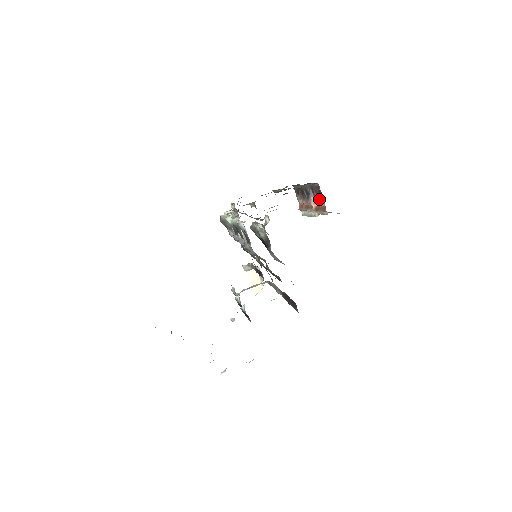
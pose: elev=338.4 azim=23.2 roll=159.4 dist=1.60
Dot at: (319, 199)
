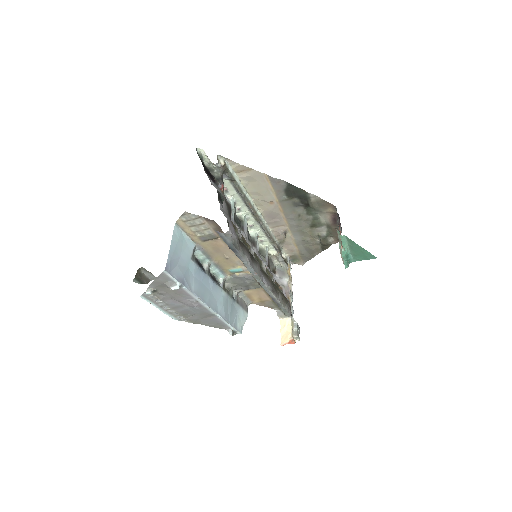
Dot at: occluded
